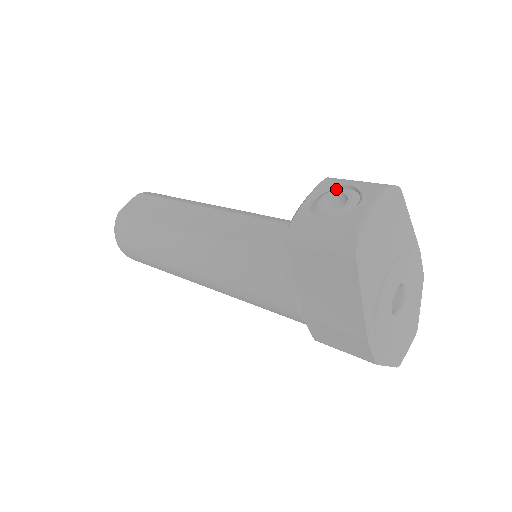
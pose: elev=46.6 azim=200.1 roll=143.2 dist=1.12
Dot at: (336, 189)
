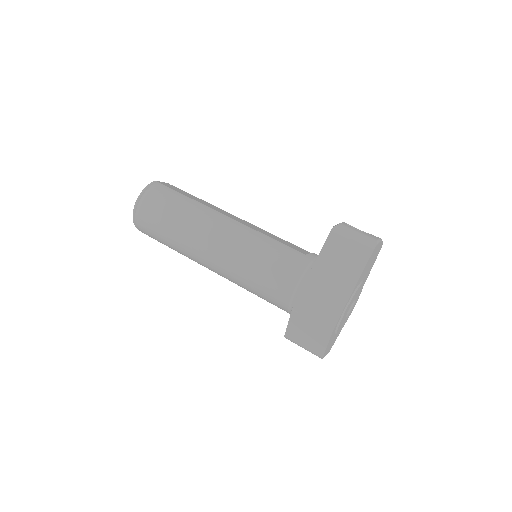
Dot at: occluded
